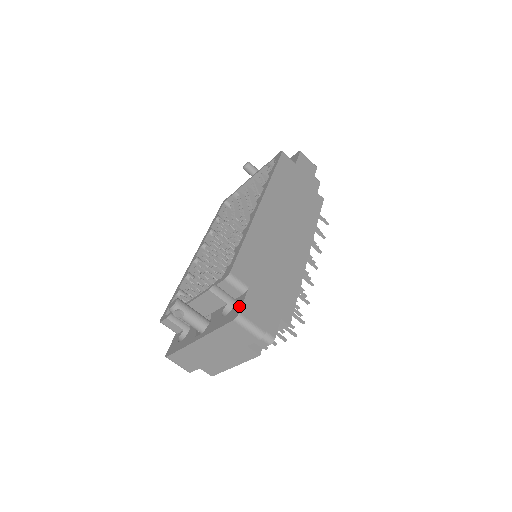
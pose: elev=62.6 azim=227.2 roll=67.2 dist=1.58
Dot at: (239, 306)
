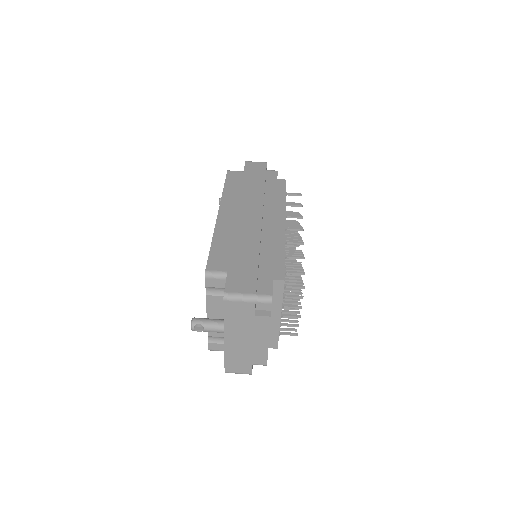
Dot at: occluded
